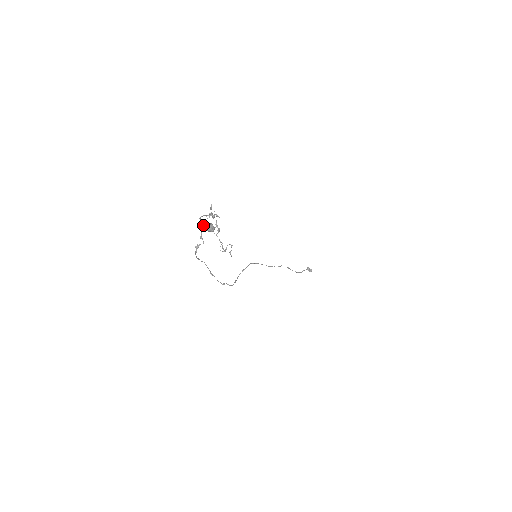
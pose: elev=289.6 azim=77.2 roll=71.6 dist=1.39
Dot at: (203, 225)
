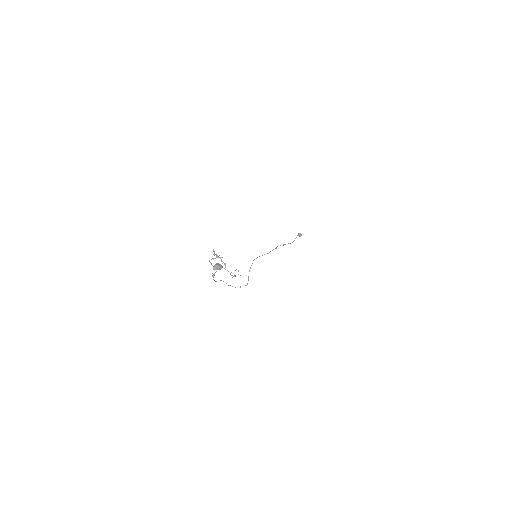
Dot at: (214, 268)
